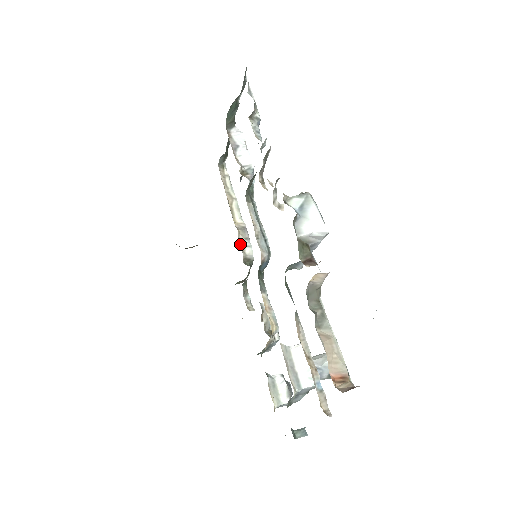
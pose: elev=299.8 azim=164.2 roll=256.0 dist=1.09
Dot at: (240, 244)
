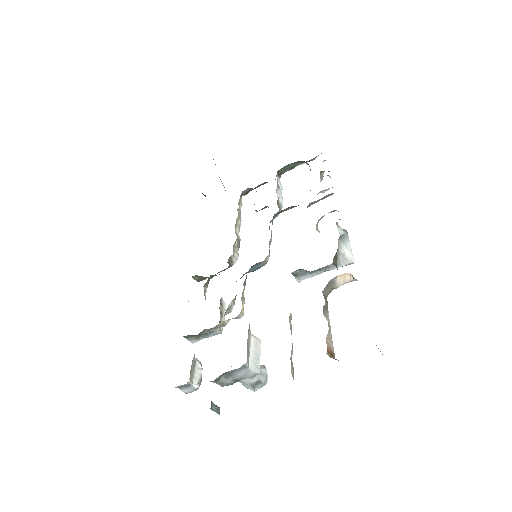
Dot at: (233, 246)
